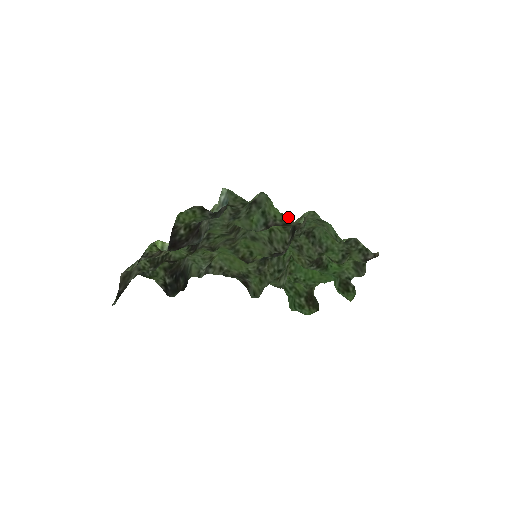
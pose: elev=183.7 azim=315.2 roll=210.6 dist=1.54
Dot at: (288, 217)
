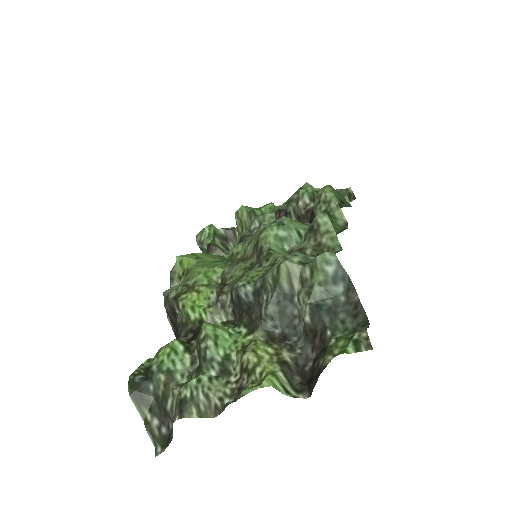
Dot at: (345, 227)
